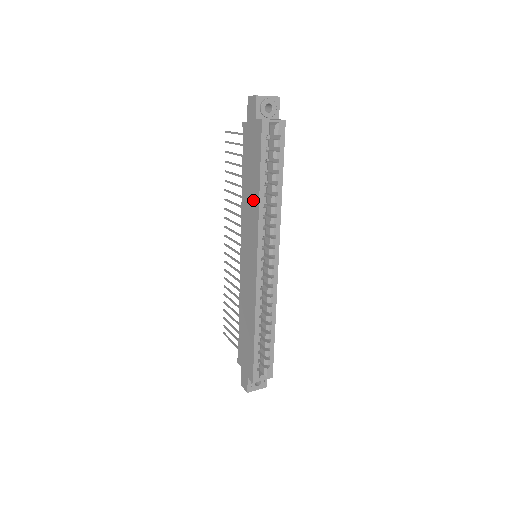
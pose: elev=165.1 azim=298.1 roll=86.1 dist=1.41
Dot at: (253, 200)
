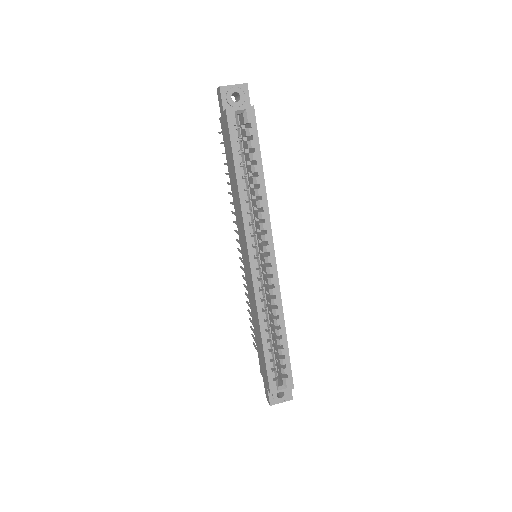
Dot at: (236, 196)
